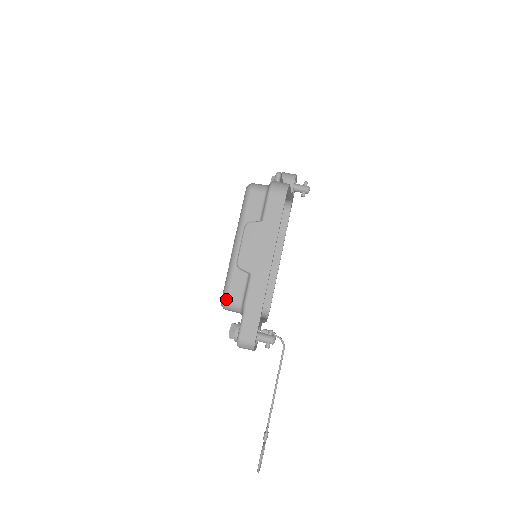
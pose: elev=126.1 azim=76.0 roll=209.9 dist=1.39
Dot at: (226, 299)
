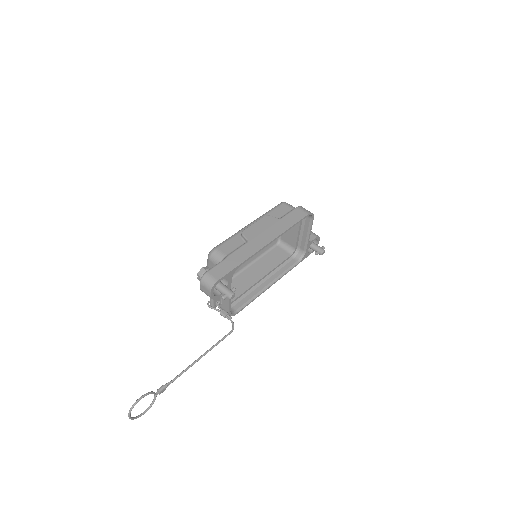
Dot at: (216, 248)
